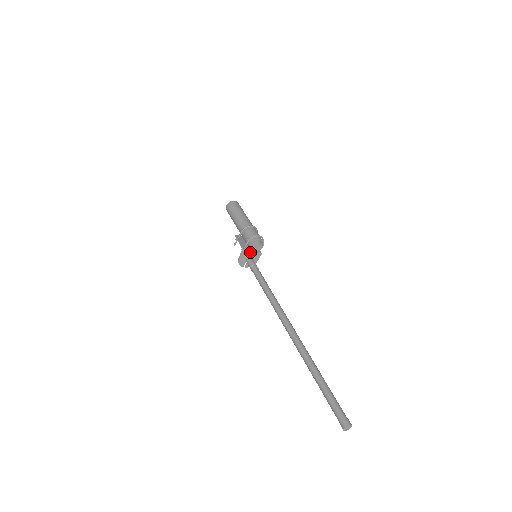
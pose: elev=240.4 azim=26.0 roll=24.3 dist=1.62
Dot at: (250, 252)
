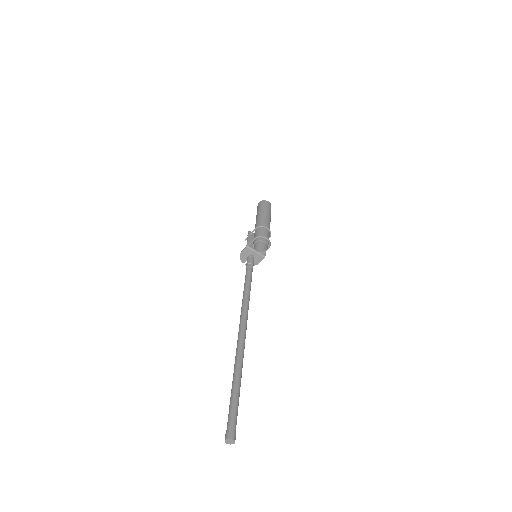
Dot at: (253, 251)
